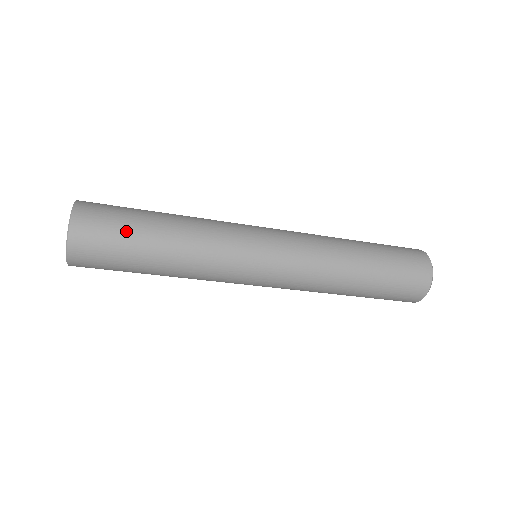
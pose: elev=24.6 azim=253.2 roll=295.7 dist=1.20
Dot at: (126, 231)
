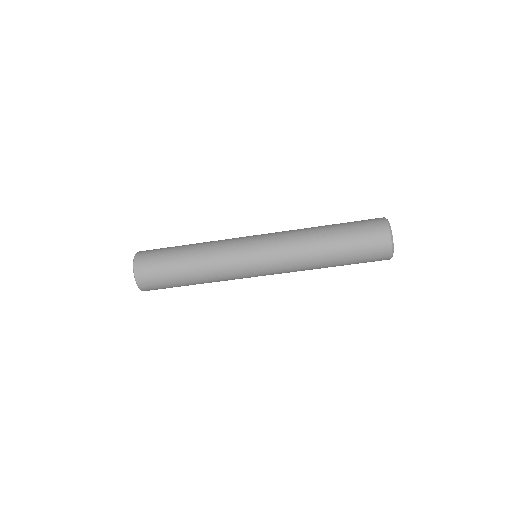
Dot at: (168, 248)
